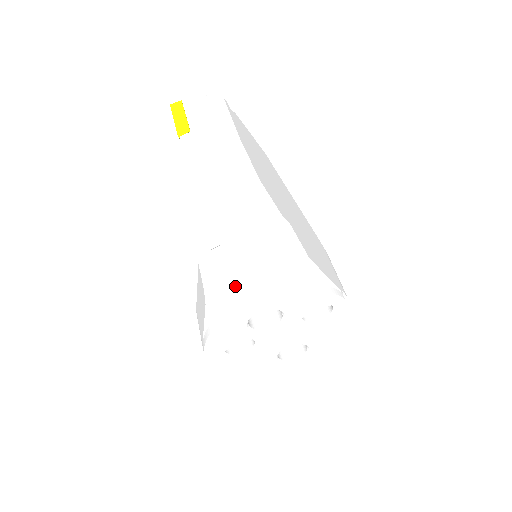
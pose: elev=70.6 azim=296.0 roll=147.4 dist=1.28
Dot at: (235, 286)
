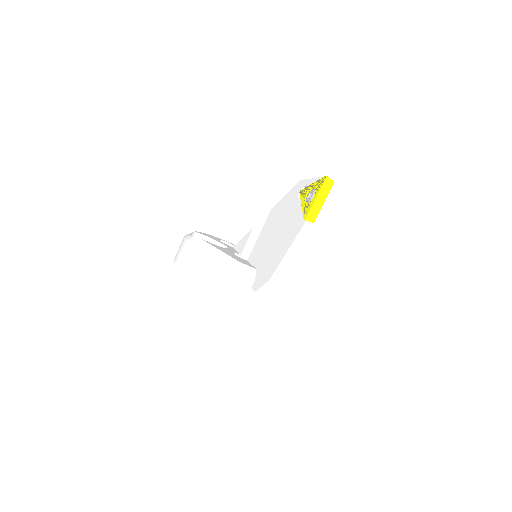
Dot at: (236, 301)
